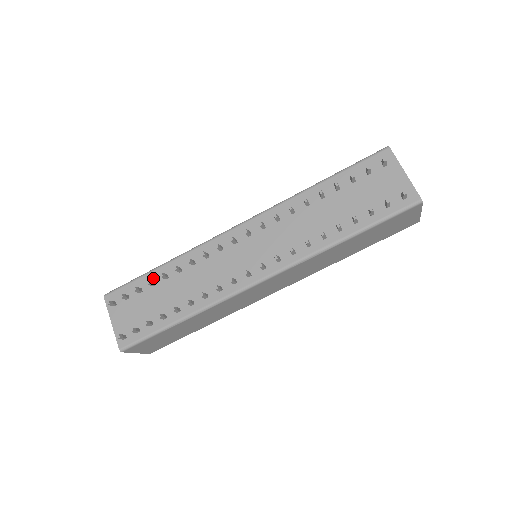
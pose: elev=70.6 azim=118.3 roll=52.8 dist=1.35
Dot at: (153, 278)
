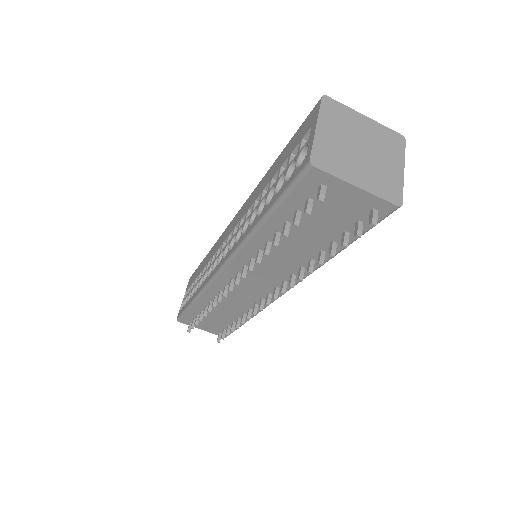
Dot at: (198, 309)
